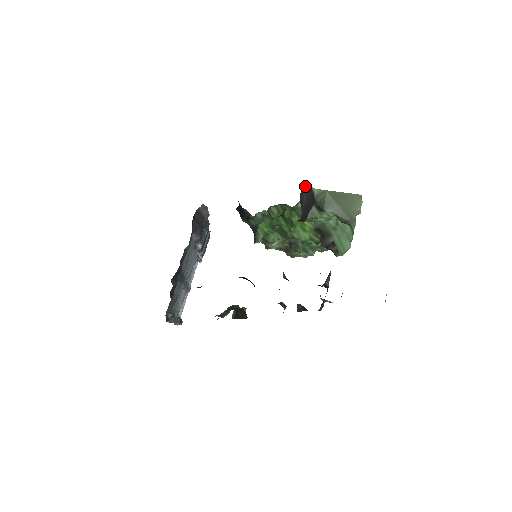
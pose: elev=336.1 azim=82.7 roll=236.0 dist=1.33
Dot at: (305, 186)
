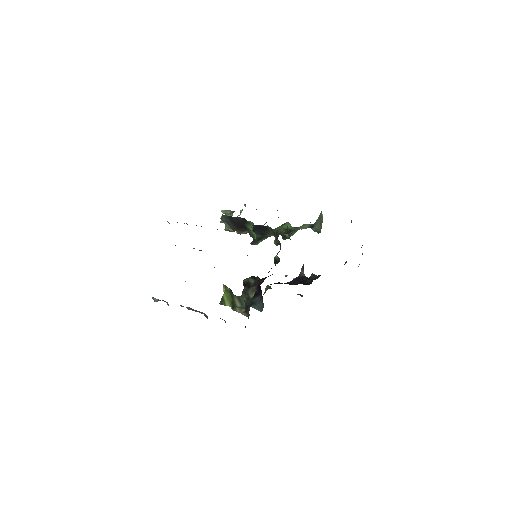
Dot at: occluded
